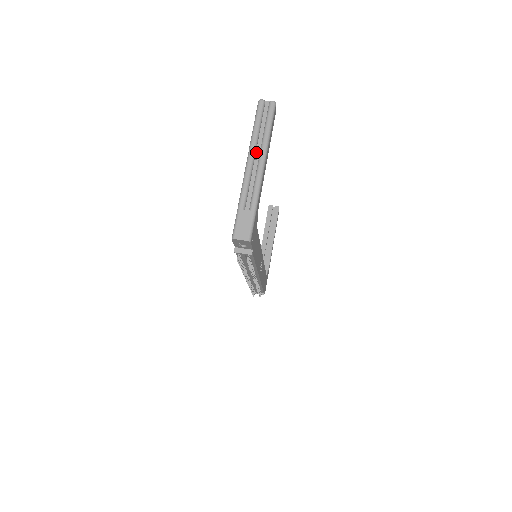
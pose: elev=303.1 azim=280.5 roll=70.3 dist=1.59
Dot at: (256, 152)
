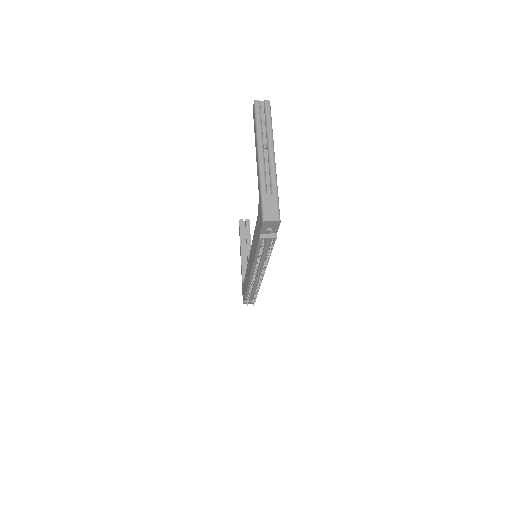
Dot at: (263, 144)
